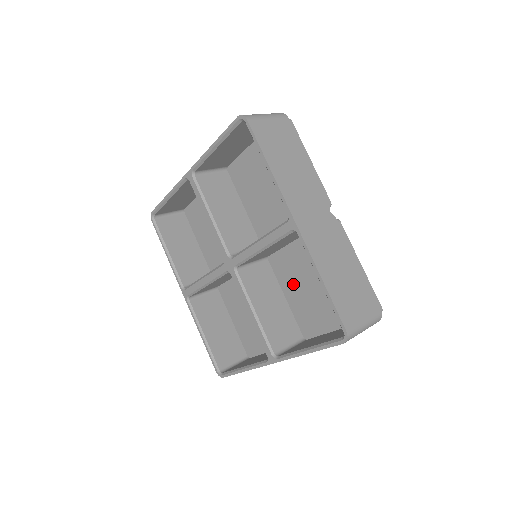
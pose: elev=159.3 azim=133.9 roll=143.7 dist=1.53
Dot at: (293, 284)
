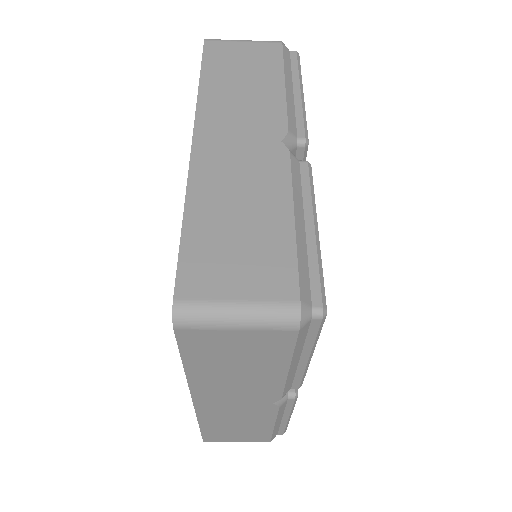
Dot at: occluded
